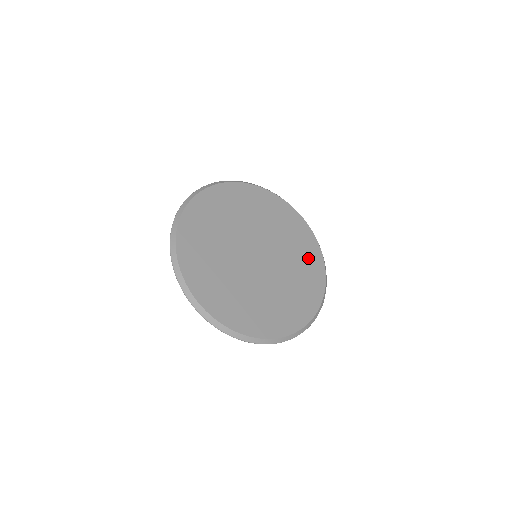
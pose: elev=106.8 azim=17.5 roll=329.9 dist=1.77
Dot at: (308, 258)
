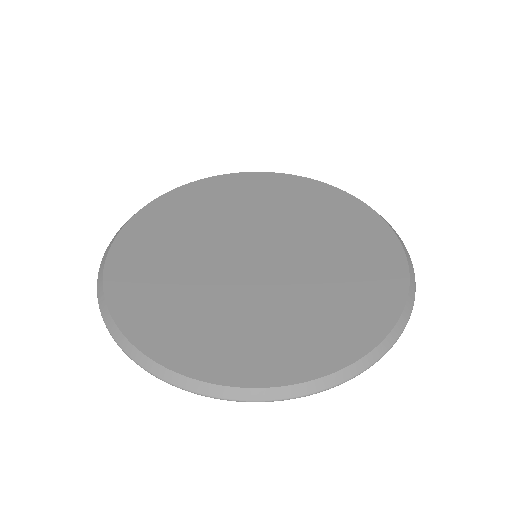
Dot at: (366, 249)
